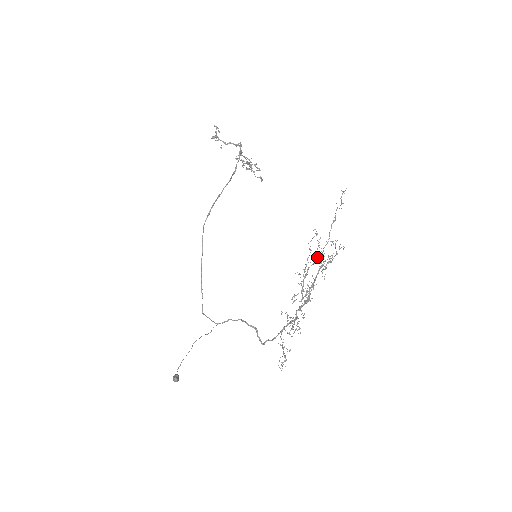
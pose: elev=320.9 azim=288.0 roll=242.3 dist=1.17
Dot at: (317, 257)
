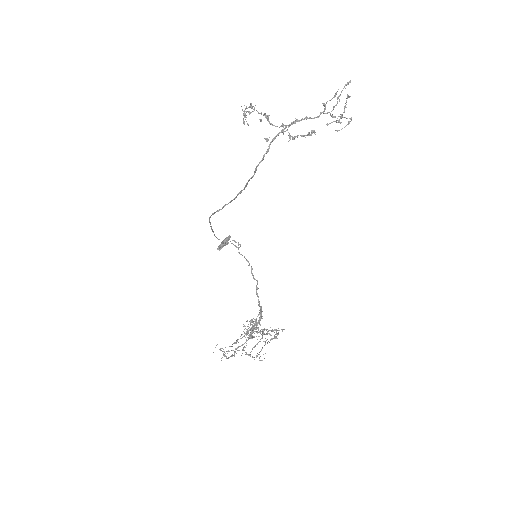
Dot at: (260, 332)
